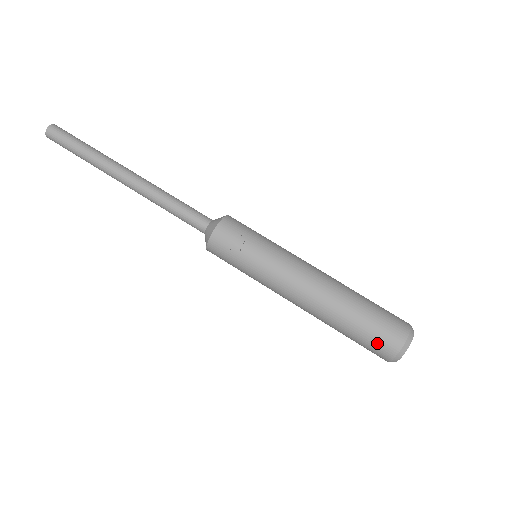
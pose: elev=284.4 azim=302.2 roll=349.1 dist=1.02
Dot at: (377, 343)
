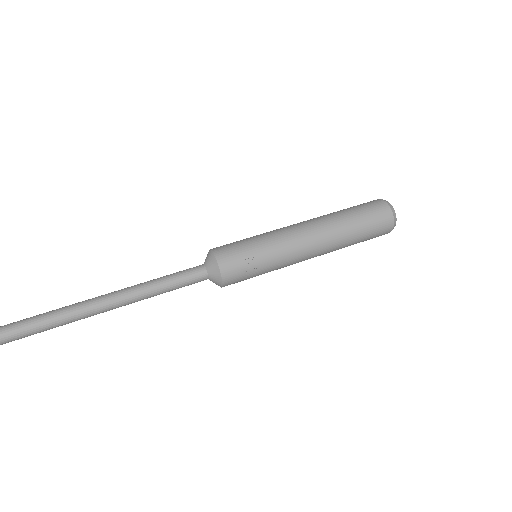
Dot at: (378, 232)
